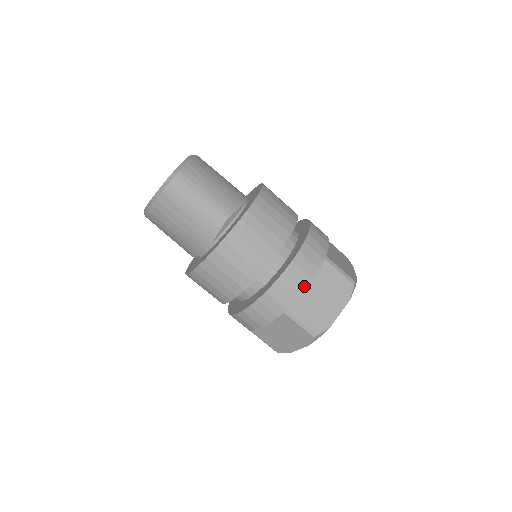
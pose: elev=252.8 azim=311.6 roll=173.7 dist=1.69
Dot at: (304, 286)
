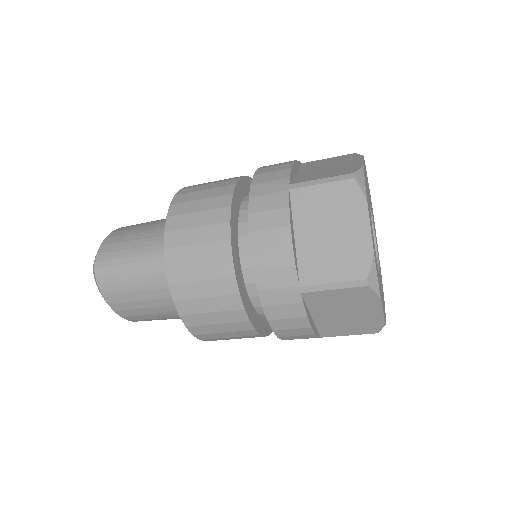
Dot at: (288, 244)
